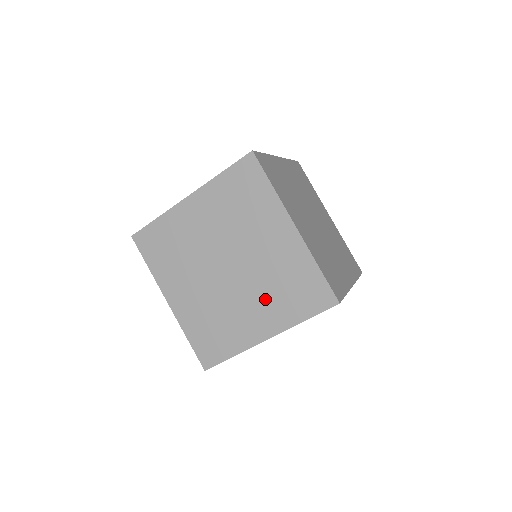
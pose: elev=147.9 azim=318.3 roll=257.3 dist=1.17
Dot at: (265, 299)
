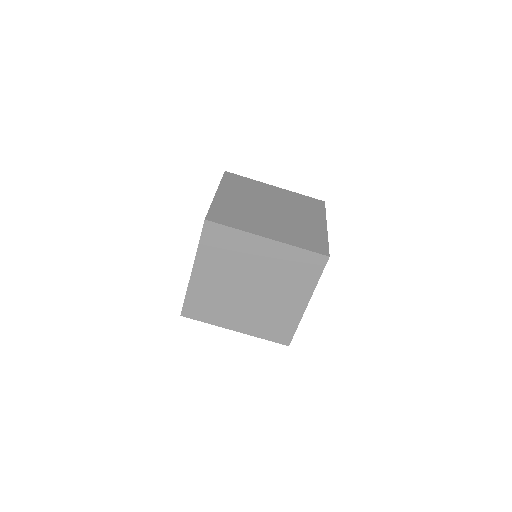
Dot at: (287, 287)
